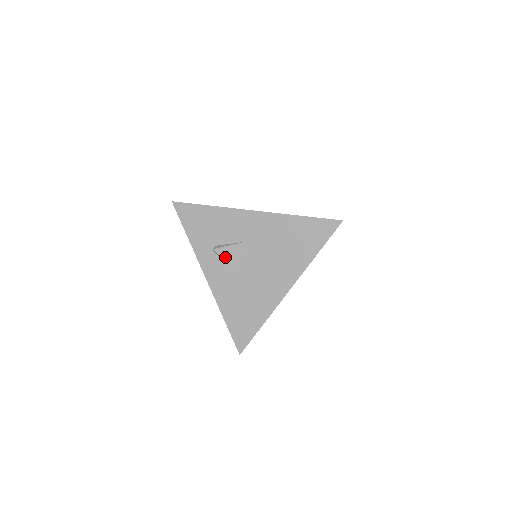
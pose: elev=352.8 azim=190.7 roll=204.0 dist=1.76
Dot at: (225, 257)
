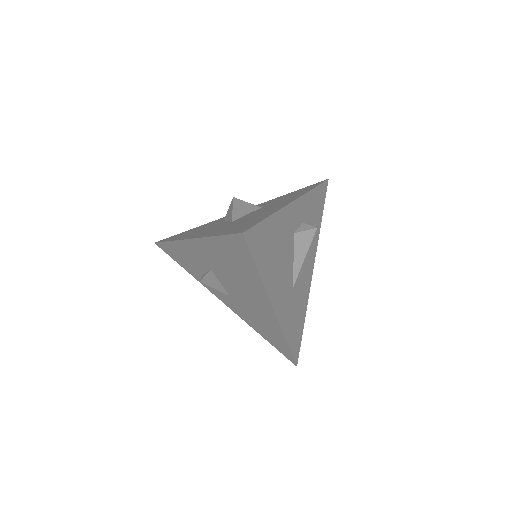
Dot at: (213, 286)
